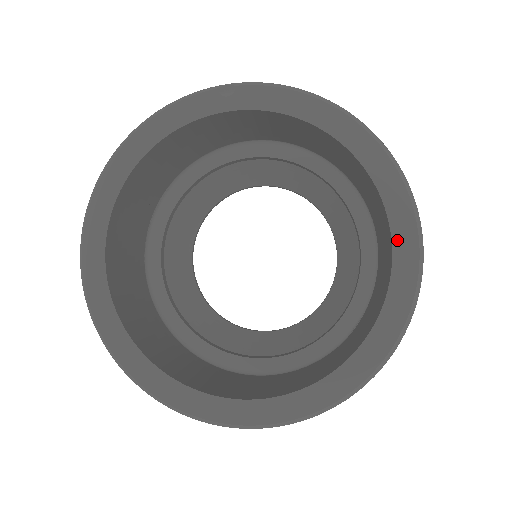
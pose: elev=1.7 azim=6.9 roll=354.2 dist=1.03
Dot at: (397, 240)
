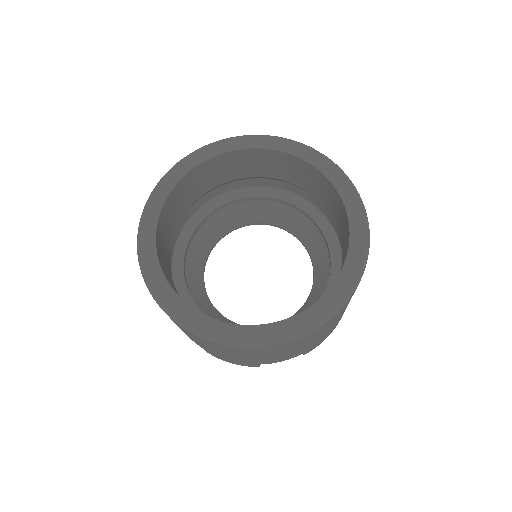
Dot at: (325, 299)
